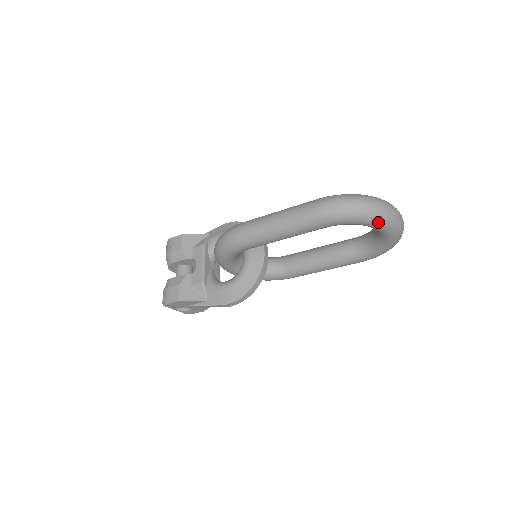
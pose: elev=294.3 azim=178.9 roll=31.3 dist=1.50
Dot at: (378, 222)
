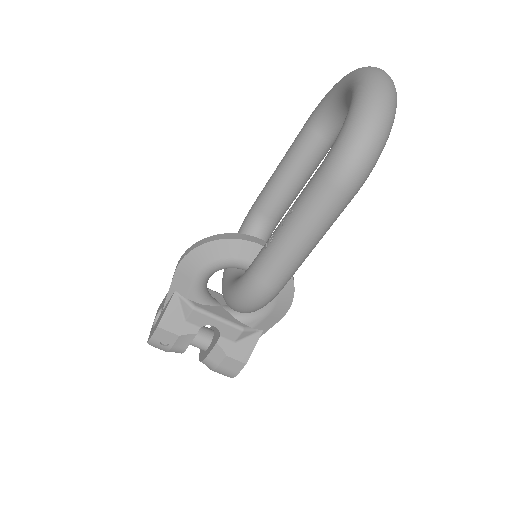
Dot at: (394, 117)
